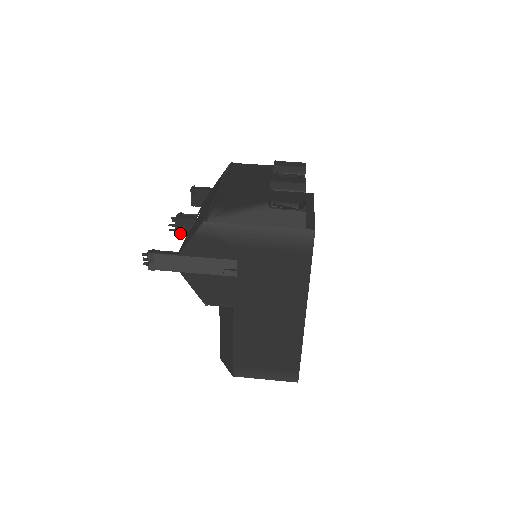
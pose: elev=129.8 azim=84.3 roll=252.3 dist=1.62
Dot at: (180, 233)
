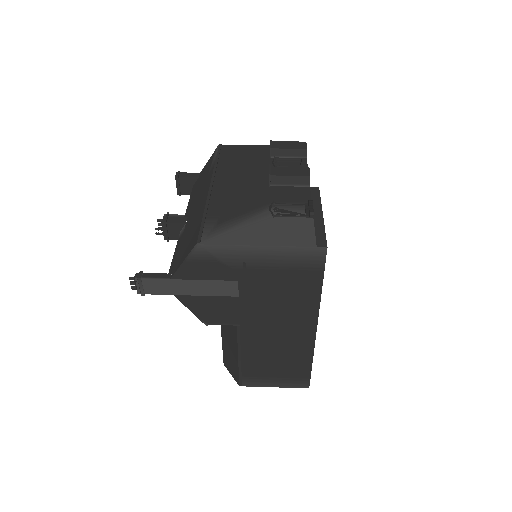
Dot at: (169, 237)
